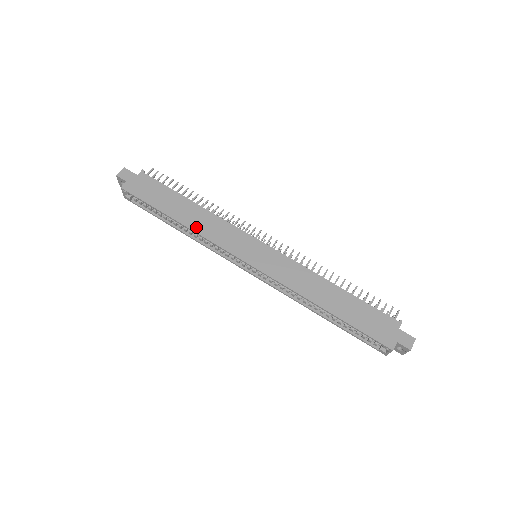
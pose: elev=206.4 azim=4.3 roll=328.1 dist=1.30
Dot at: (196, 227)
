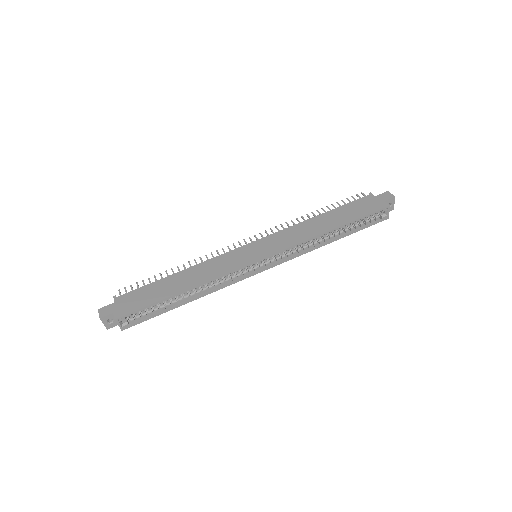
Dot at: (200, 280)
